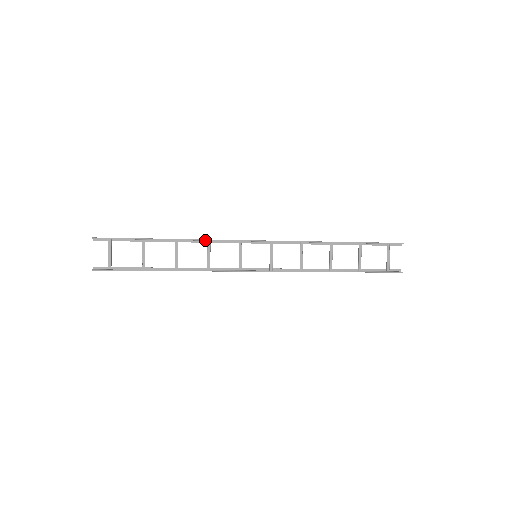
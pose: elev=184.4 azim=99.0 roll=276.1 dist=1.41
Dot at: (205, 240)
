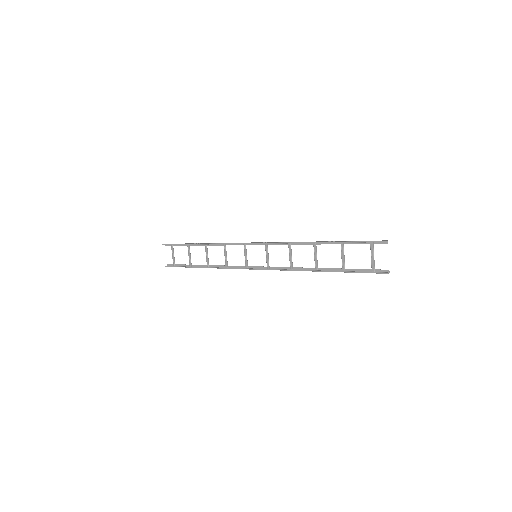
Dot at: (220, 244)
